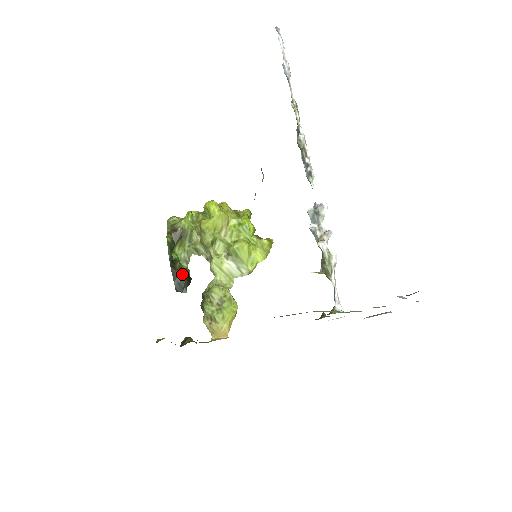
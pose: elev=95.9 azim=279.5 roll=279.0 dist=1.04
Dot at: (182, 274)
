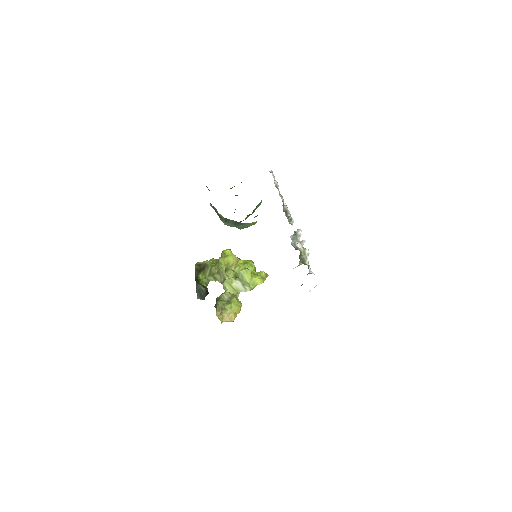
Dot at: (203, 287)
